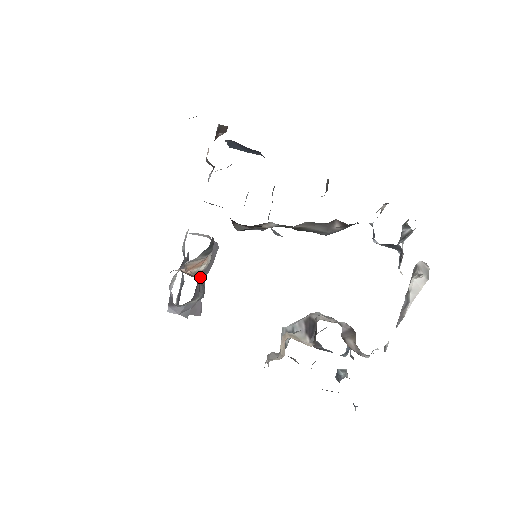
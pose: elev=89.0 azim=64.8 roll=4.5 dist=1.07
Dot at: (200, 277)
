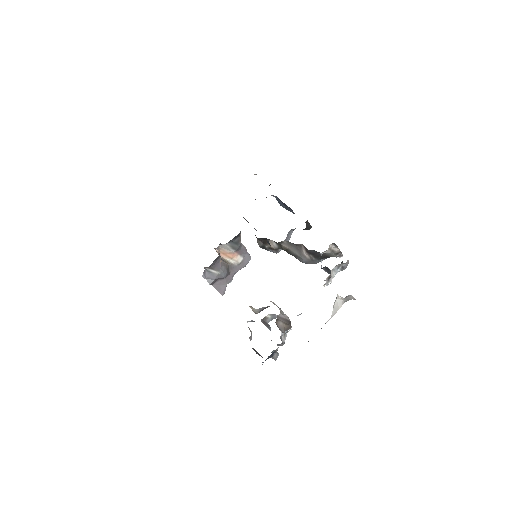
Dot at: (227, 264)
